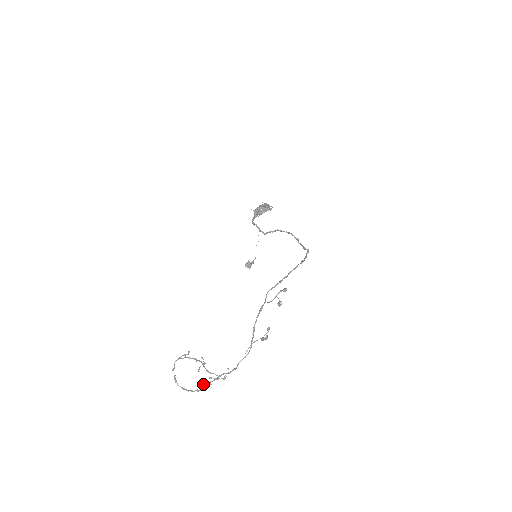
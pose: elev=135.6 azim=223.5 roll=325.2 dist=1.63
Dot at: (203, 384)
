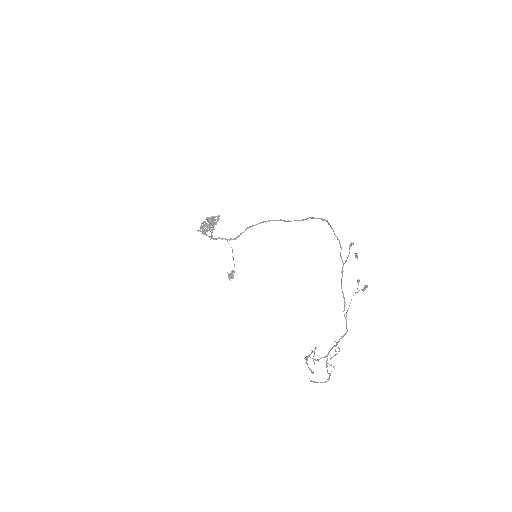
Dot at: (333, 366)
